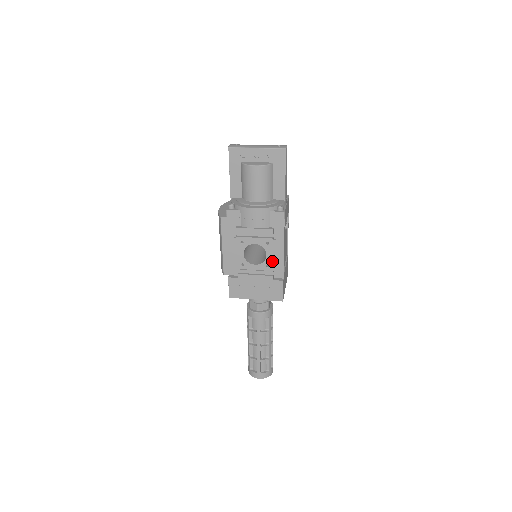
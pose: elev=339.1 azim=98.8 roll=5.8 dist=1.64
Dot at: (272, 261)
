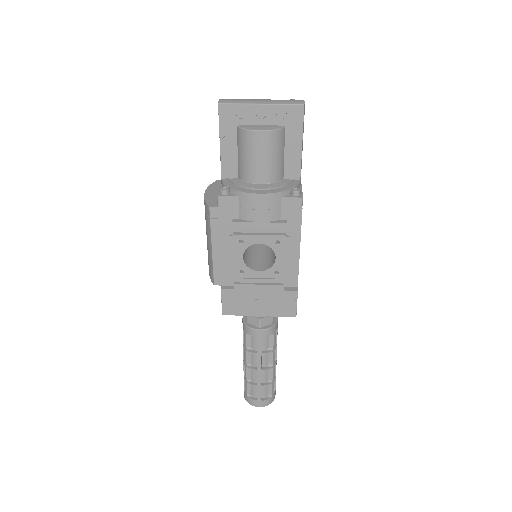
Dot at: (283, 266)
